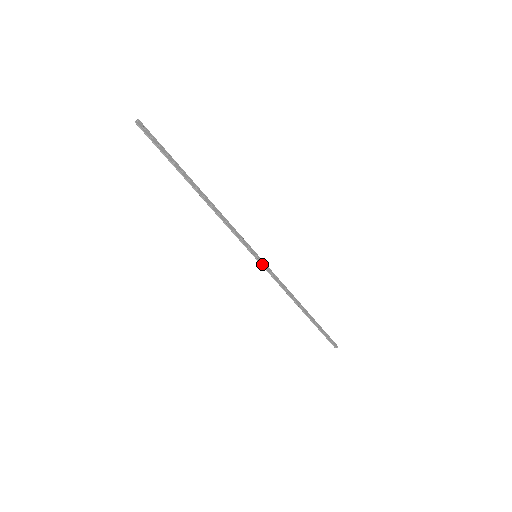
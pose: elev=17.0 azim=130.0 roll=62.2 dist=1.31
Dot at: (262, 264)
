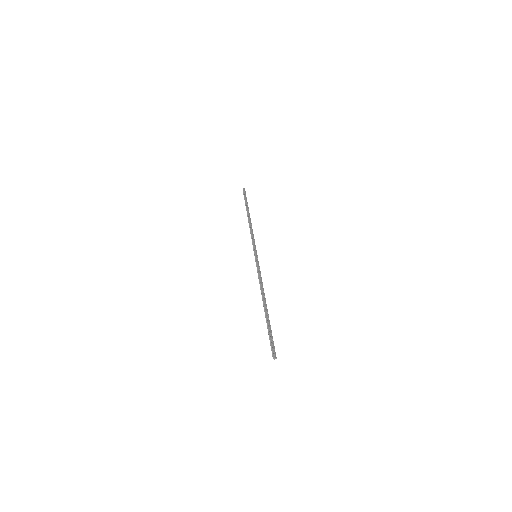
Dot at: (256, 262)
